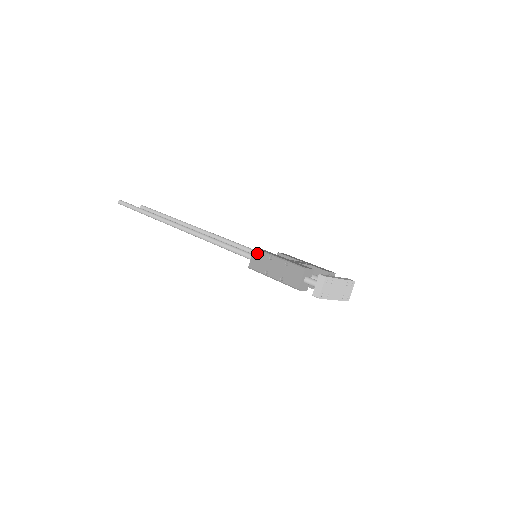
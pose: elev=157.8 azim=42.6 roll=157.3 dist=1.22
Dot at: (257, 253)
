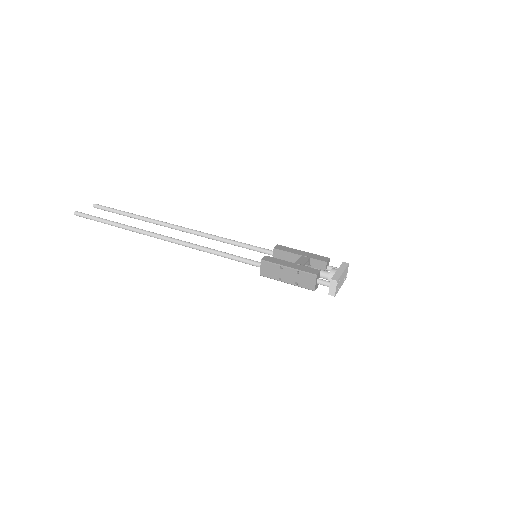
Dot at: (266, 264)
